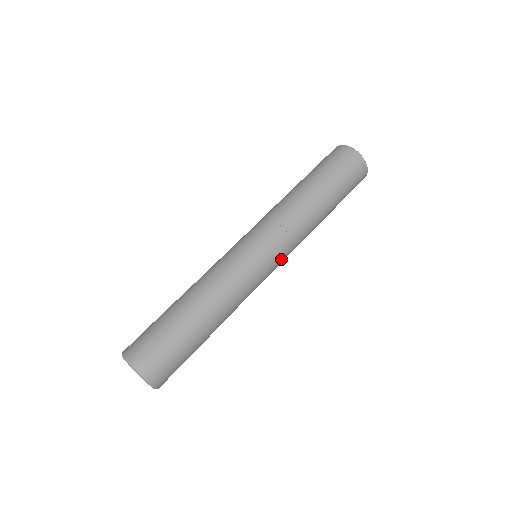
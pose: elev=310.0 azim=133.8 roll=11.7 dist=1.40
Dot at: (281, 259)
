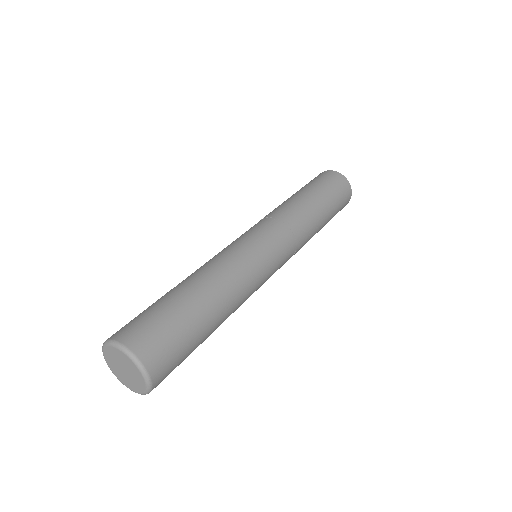
Dot at: (284, 258)
